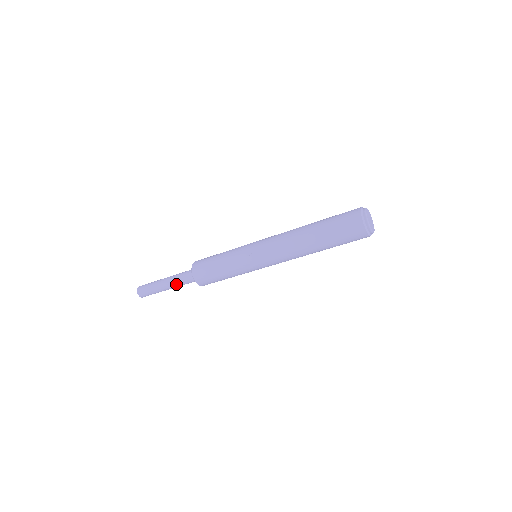
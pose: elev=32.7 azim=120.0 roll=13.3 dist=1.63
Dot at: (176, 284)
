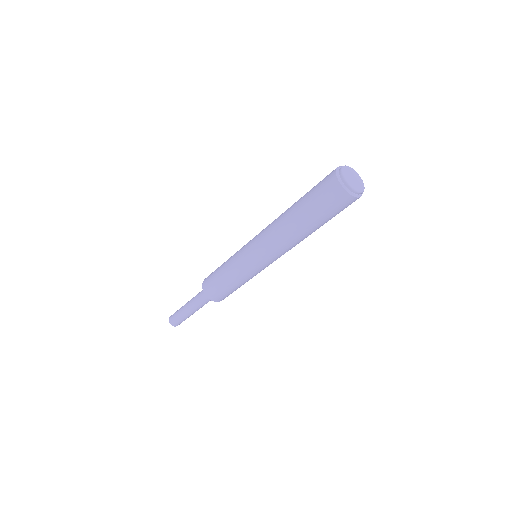
Dot at: (199, 307)
